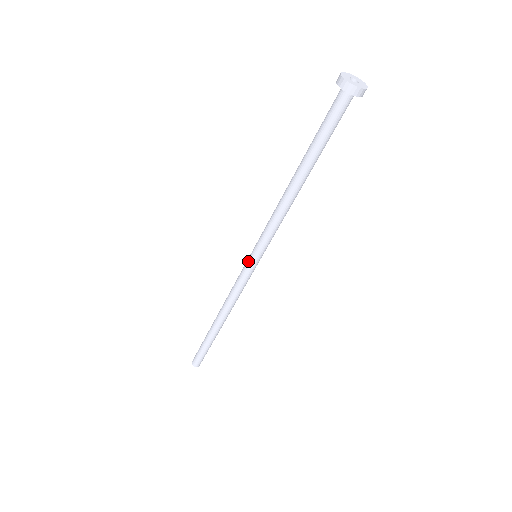
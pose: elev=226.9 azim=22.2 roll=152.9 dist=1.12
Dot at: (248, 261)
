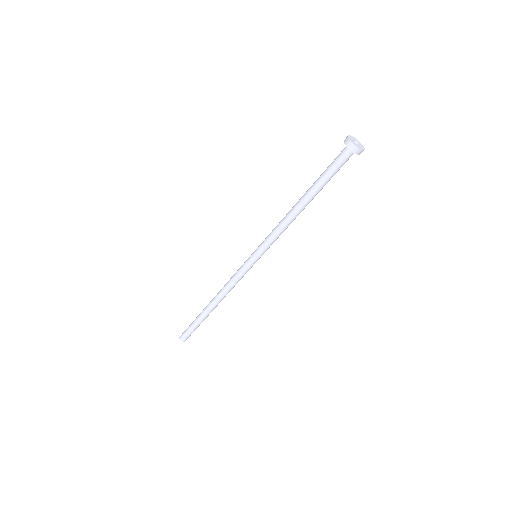
Dot at: (250, 256)
